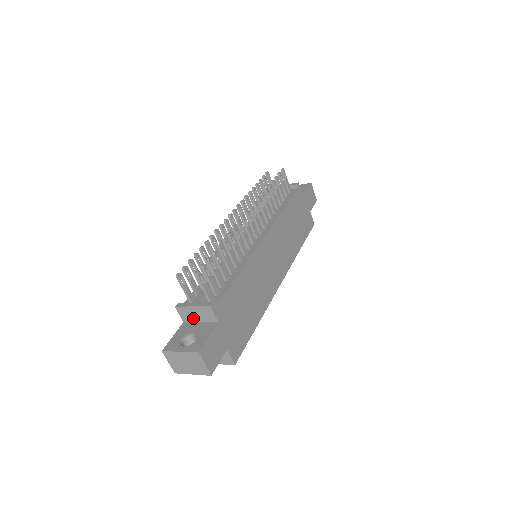
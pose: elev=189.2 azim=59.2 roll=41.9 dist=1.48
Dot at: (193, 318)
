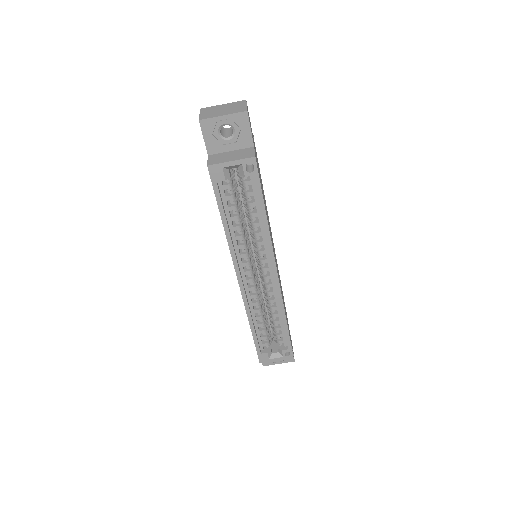
Dot at: occluded
